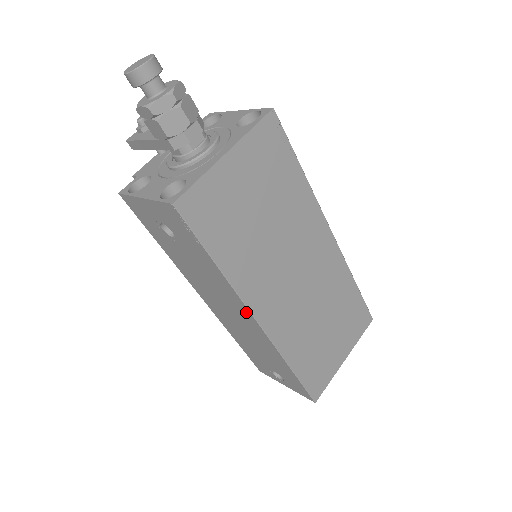
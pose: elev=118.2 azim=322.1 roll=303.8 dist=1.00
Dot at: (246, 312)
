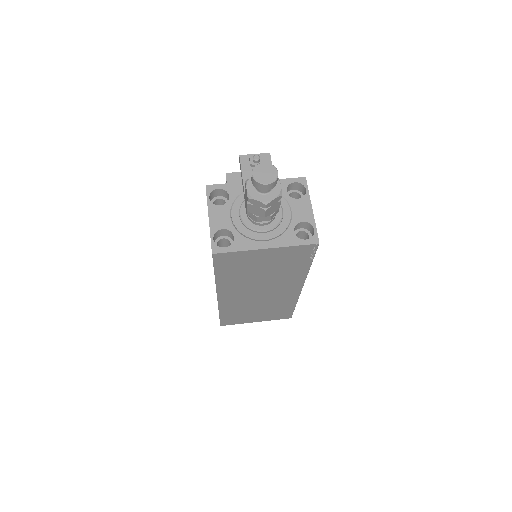
Dot at: occluded
